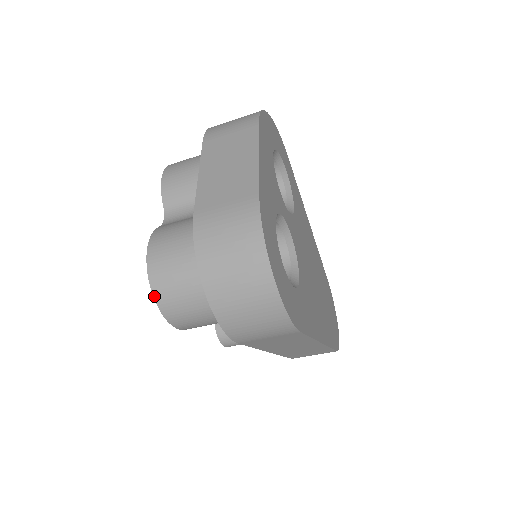
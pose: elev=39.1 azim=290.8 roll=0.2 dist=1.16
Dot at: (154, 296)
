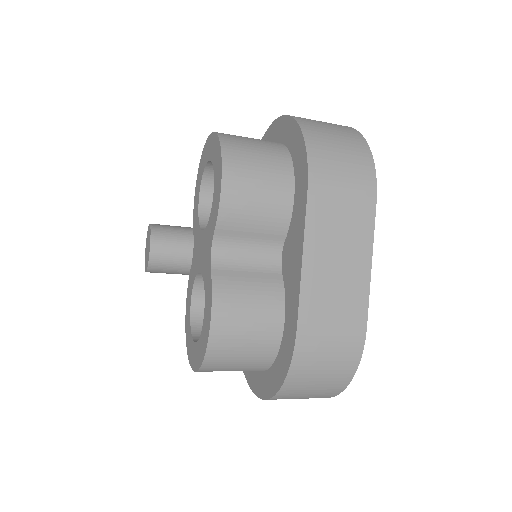
Dot at: (202, 367)
